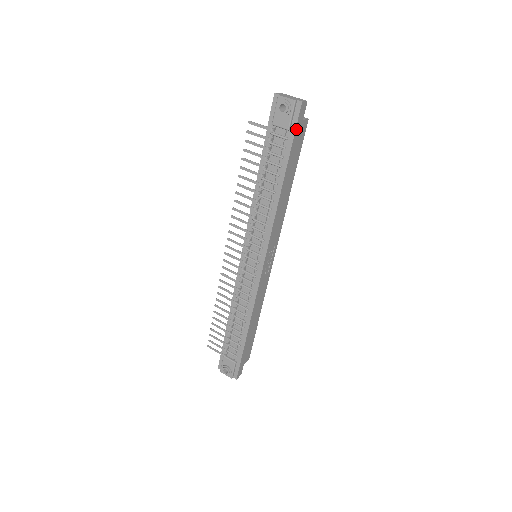
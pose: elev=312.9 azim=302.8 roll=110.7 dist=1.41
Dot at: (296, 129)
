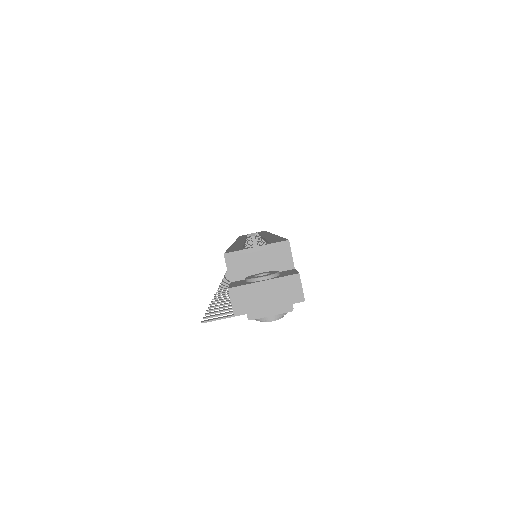
Dot at: occluded
